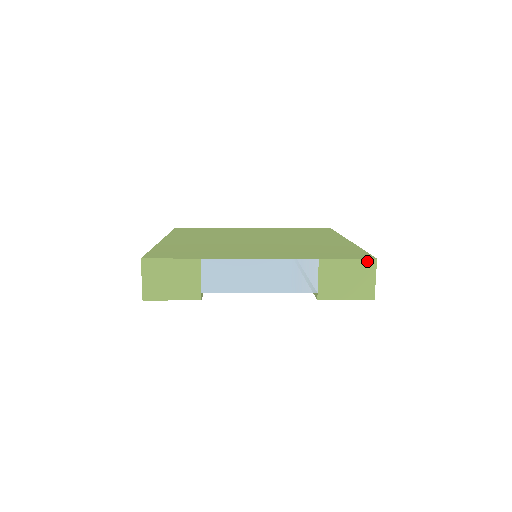
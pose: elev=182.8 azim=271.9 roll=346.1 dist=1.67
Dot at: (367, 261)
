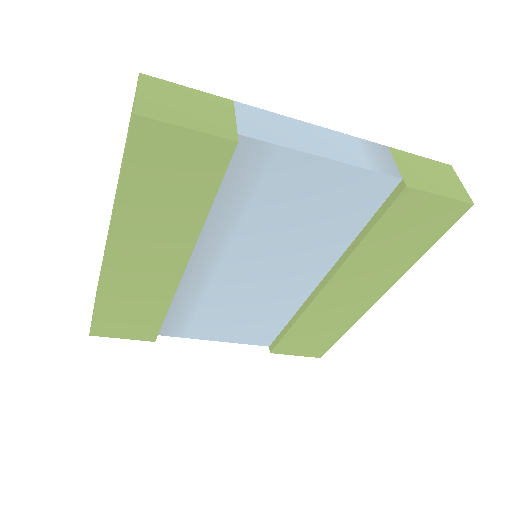
Dot at: (442, 164)
